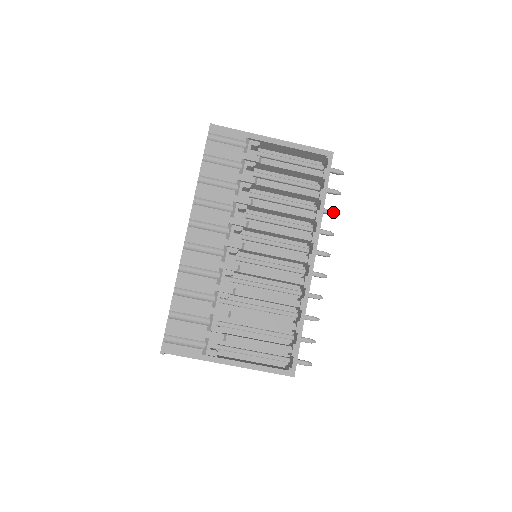
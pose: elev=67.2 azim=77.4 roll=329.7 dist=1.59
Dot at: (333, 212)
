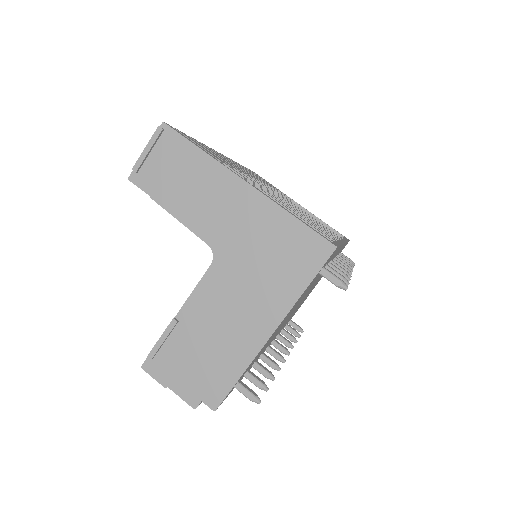
Dot at: (350, 263)
